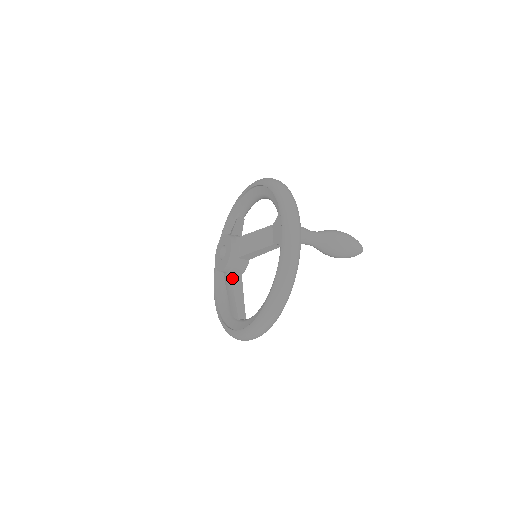
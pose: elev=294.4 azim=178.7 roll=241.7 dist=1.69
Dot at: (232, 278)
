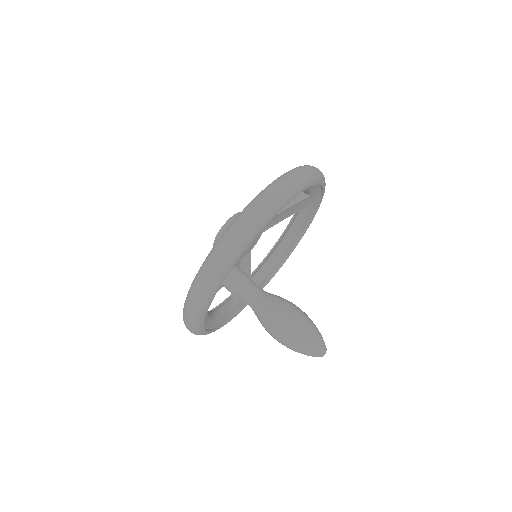
Dot at: occluded
